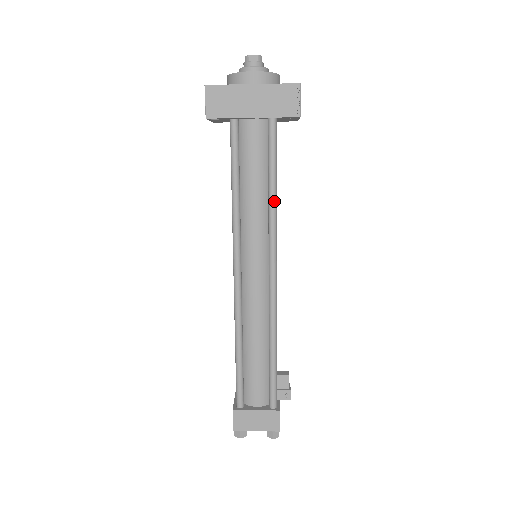
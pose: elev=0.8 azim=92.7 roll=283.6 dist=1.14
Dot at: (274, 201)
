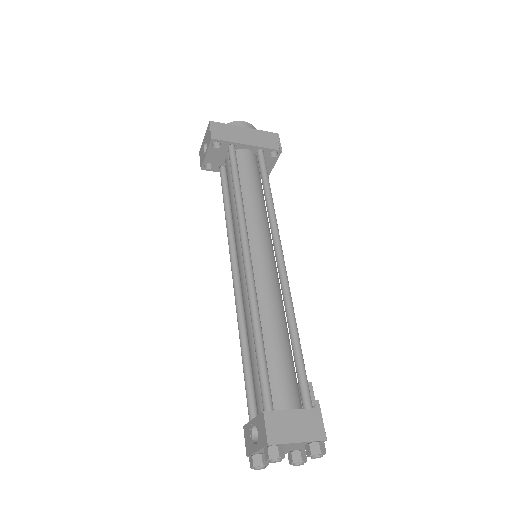
Dot at: (272, 201)
